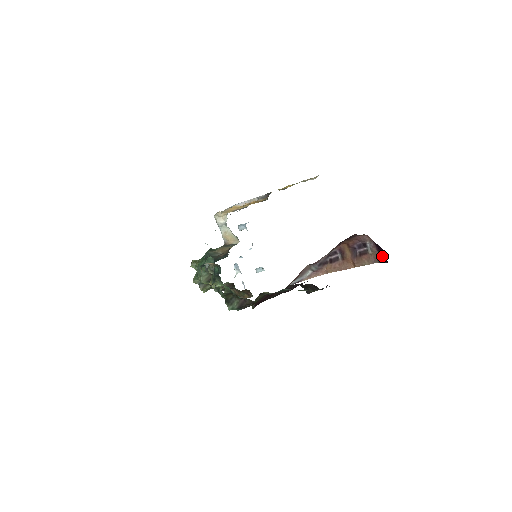
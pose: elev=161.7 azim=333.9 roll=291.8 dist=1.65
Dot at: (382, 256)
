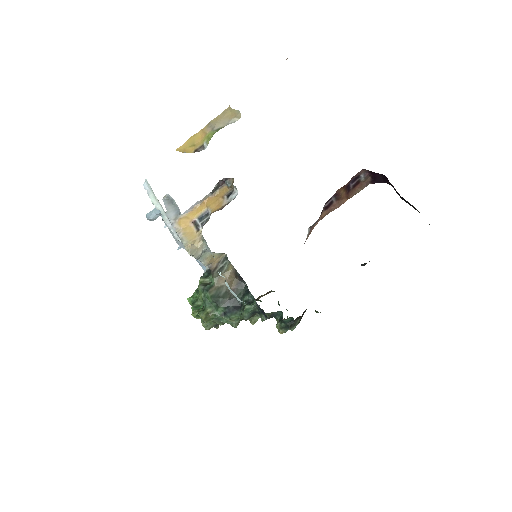
Dot at: (377, 179)
